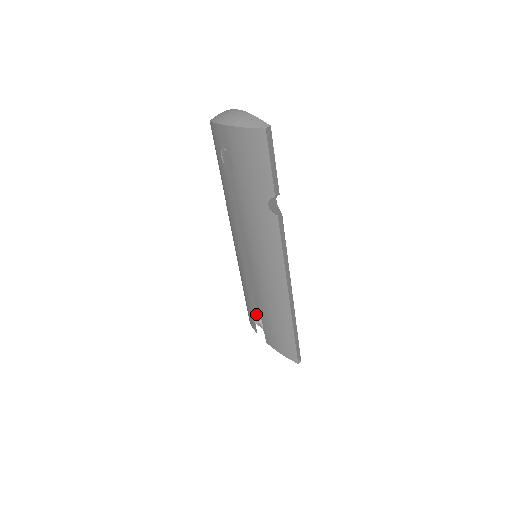
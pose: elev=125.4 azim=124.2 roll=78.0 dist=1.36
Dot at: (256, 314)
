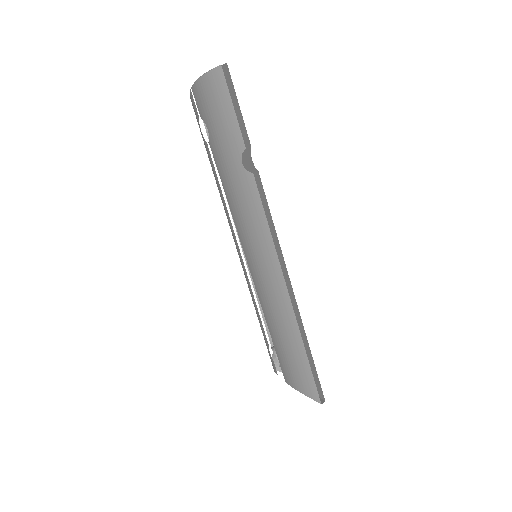
Dot at: occluded
